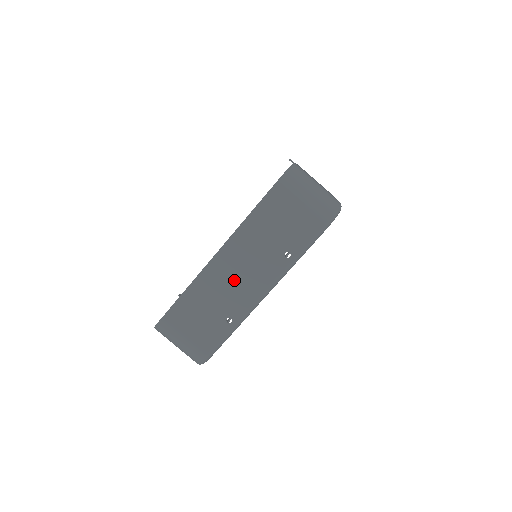
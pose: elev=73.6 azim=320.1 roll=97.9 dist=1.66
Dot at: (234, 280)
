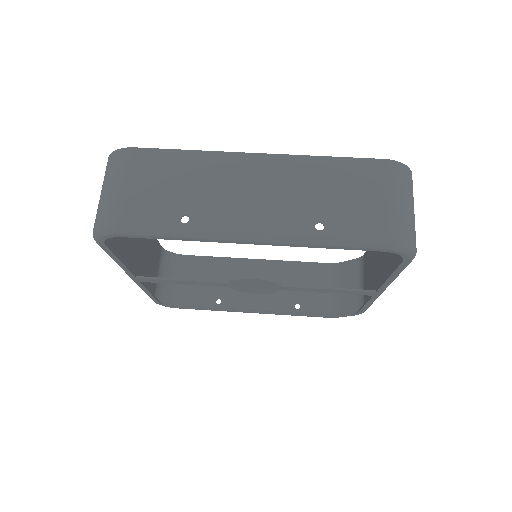
Dot at: (241, 191)
